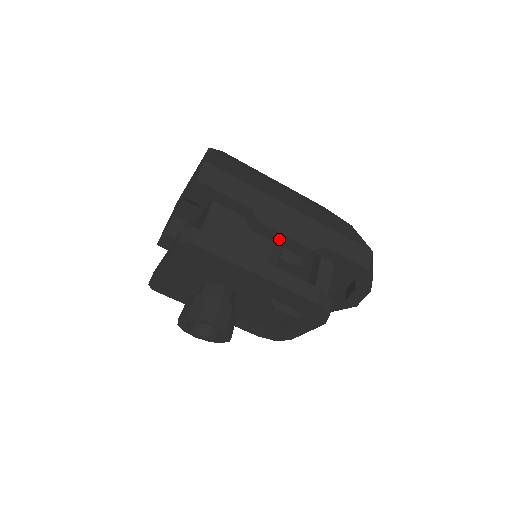
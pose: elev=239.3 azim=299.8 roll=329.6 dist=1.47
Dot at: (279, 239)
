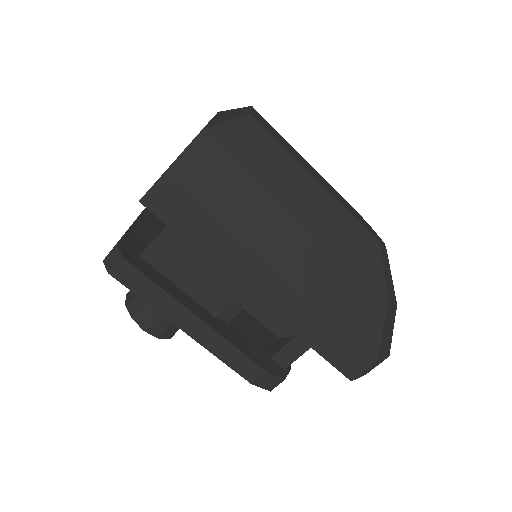
Dot at: occluded
